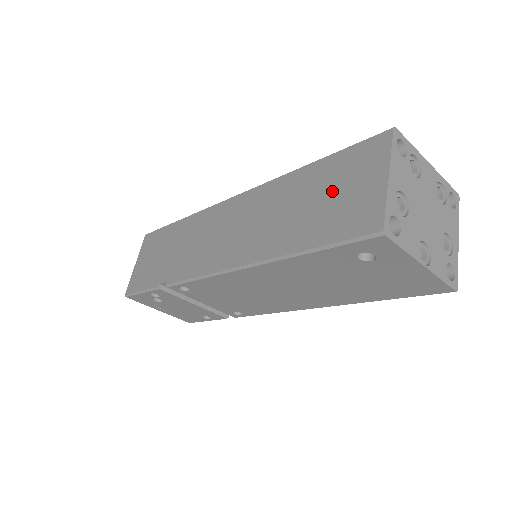
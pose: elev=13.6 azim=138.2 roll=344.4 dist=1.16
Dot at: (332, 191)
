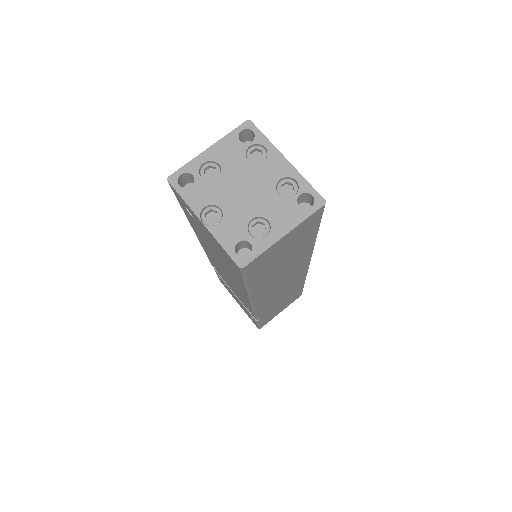
Dot at: occluded
